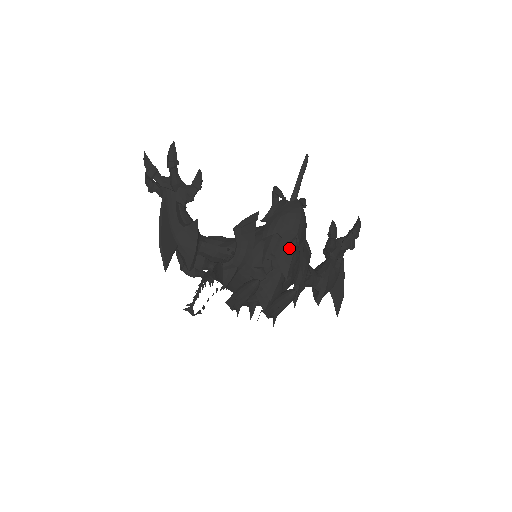
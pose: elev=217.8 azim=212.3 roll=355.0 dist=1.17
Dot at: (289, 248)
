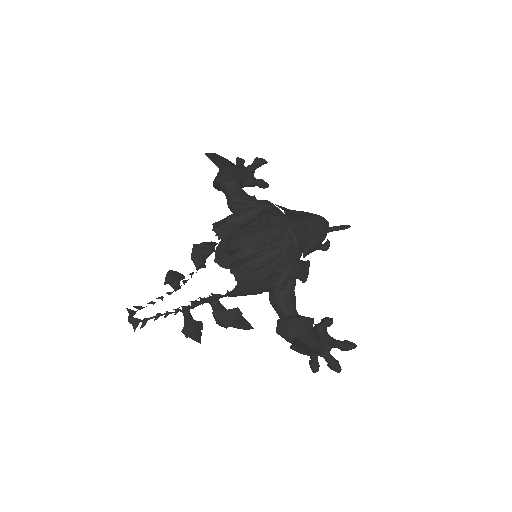
Dot at: (304, 217)
